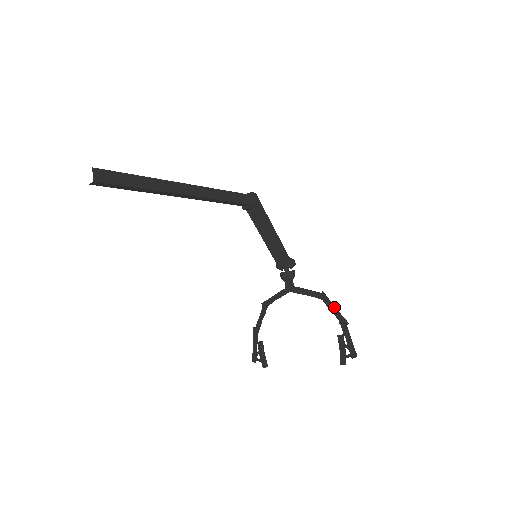
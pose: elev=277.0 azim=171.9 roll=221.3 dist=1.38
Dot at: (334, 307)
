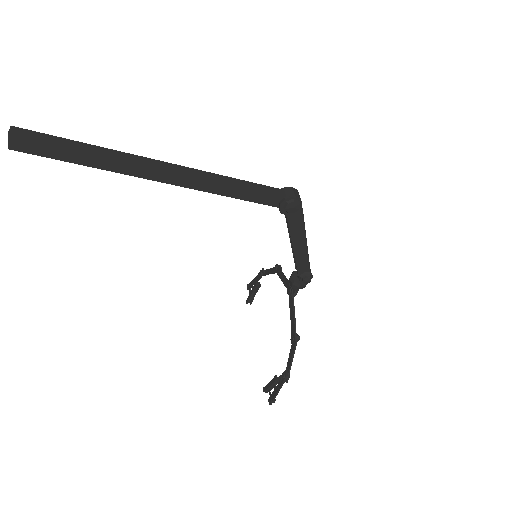
Dot at: (291, 358)
